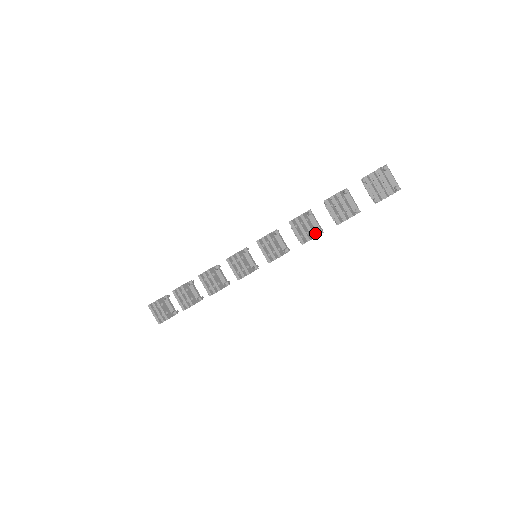
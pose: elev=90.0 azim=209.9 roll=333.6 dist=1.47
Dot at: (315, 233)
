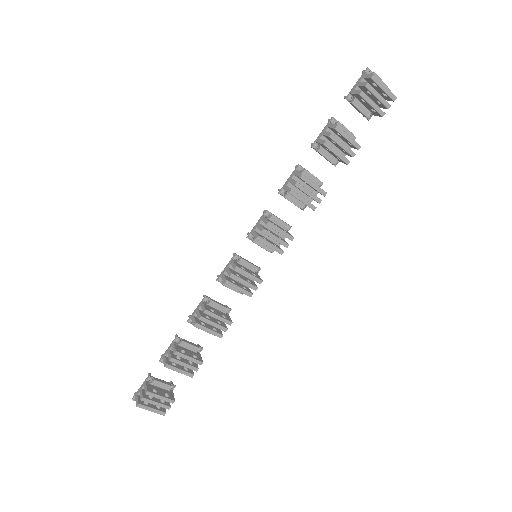
Dot at: (321, 189)
